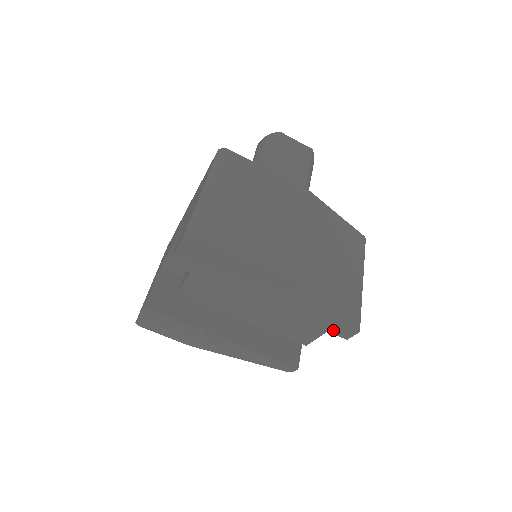
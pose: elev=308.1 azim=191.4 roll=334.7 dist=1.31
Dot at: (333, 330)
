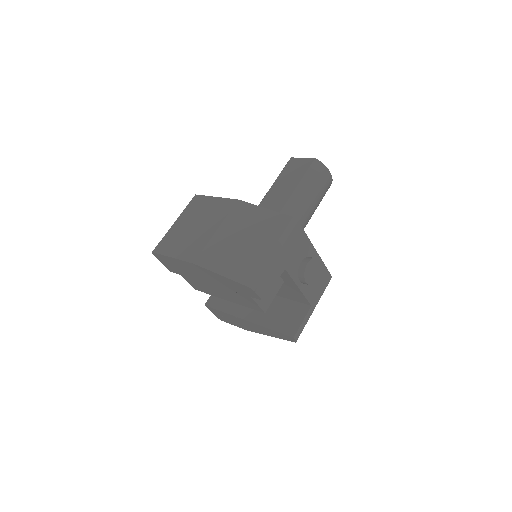
Dot at: (249, 294)
